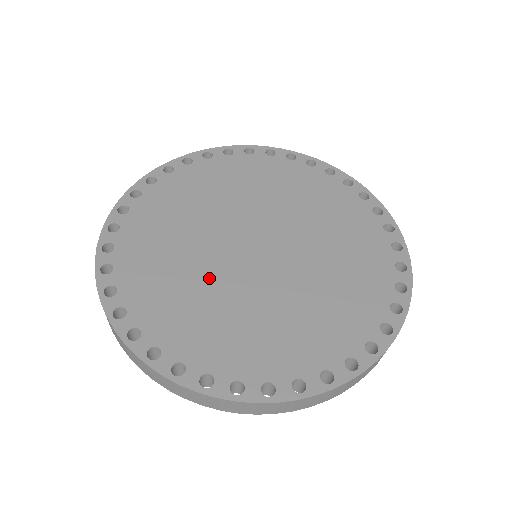
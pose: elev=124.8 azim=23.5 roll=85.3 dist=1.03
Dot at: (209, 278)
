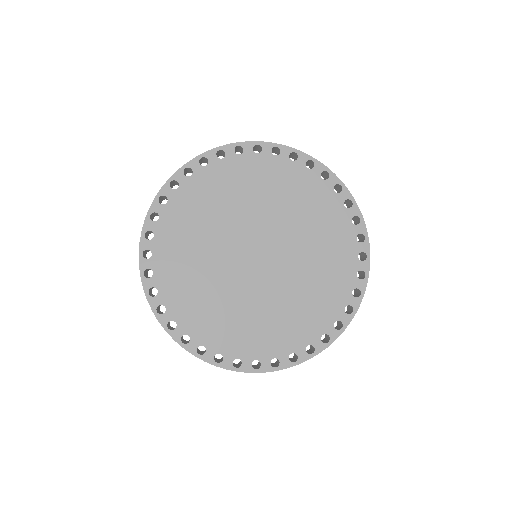
Dot at: (212, 253)
